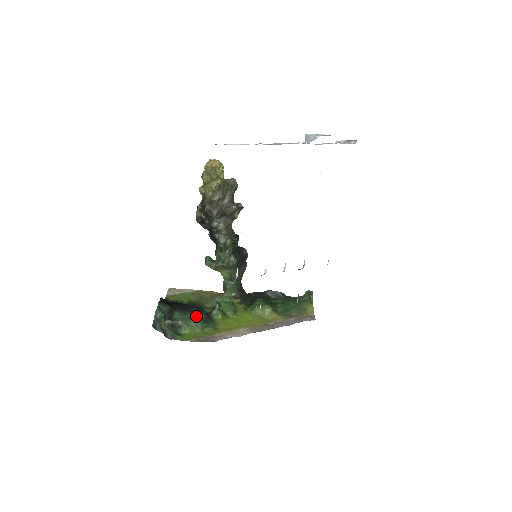
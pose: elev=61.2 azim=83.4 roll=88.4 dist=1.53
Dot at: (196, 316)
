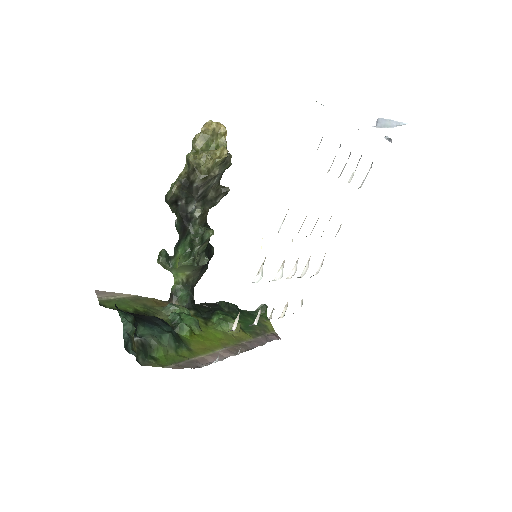
Dot at: (167, 332)
